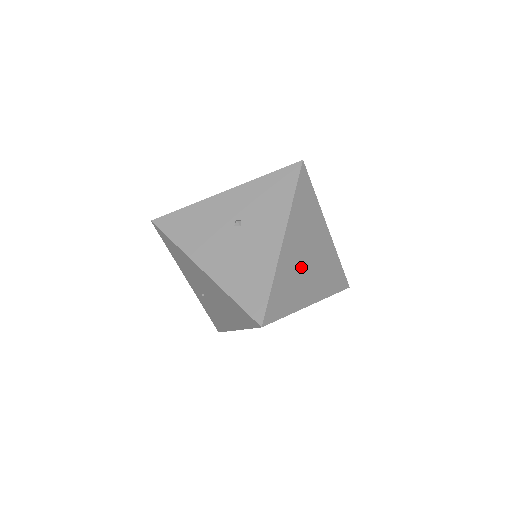
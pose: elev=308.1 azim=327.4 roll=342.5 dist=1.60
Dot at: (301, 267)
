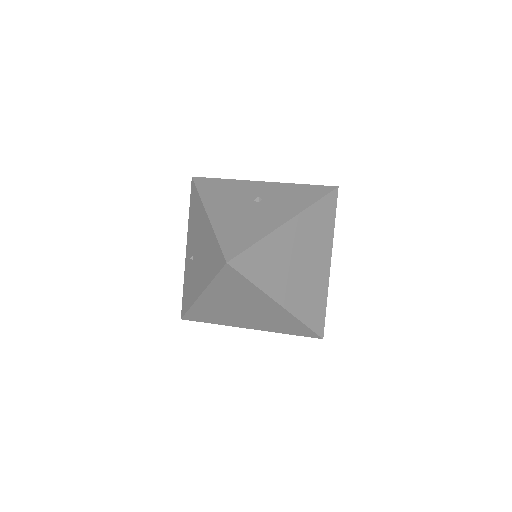
Dot at: (290, 262)
